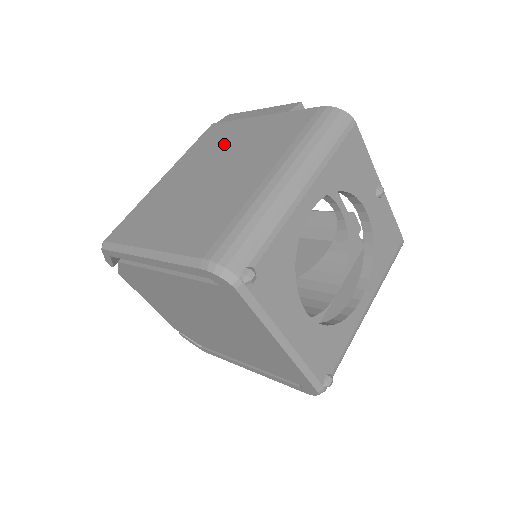
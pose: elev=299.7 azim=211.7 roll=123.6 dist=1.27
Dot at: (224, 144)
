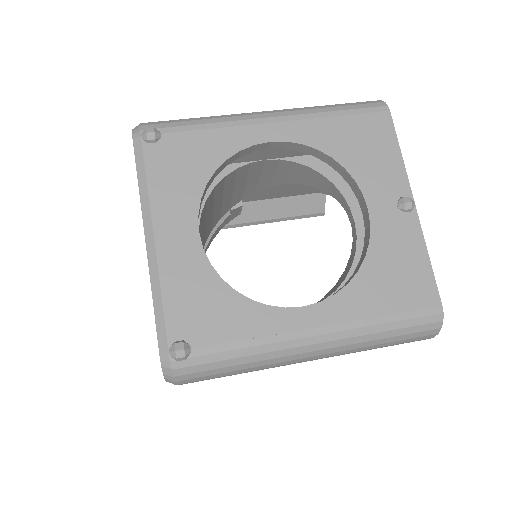
Dot at: occluded
